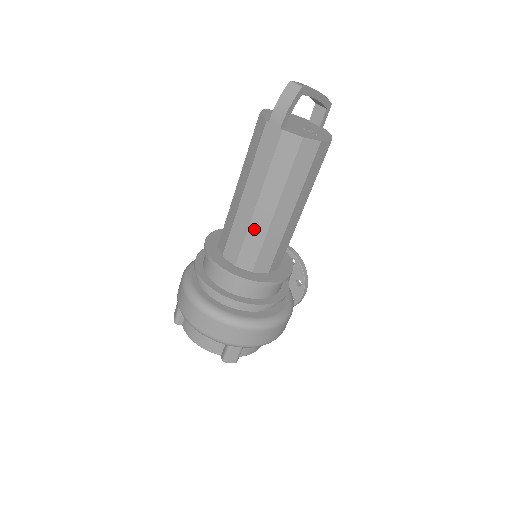
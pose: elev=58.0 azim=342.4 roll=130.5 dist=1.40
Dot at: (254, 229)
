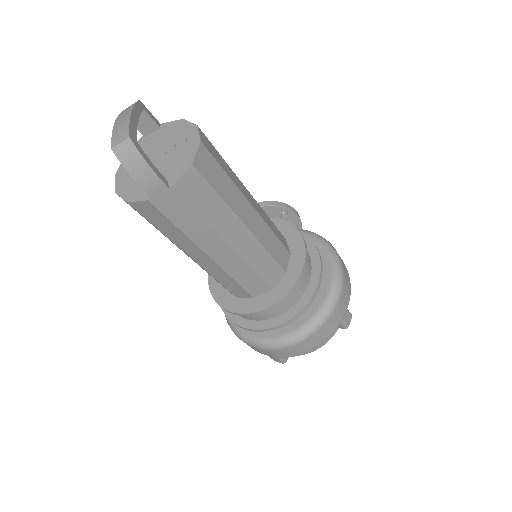
Dot at: (251, 257)
